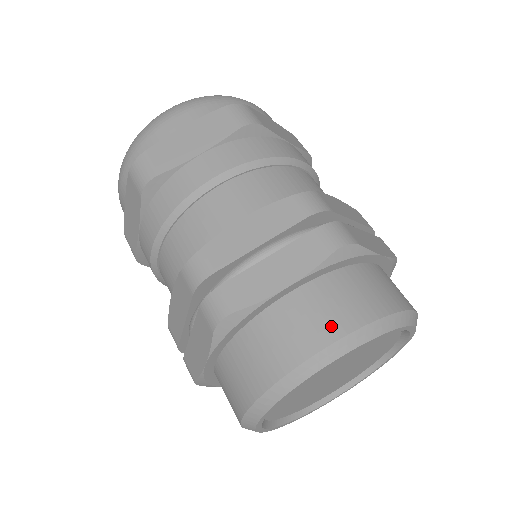
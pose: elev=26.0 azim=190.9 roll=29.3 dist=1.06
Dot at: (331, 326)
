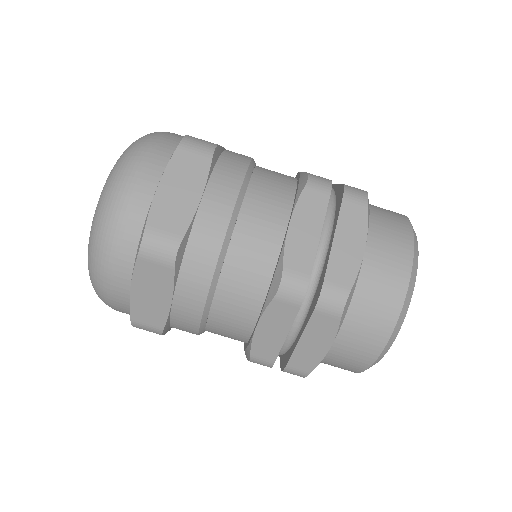
Dot at: (402, 253)
